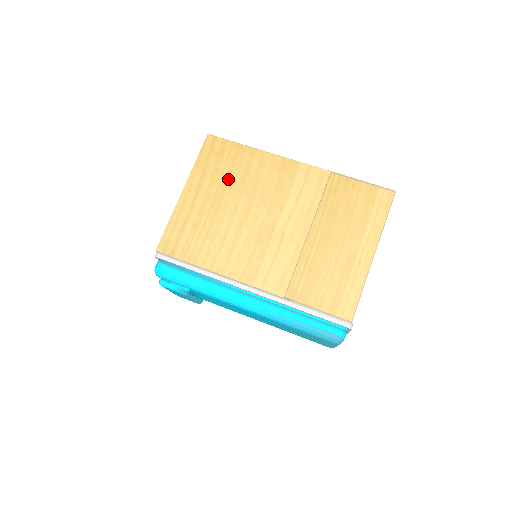
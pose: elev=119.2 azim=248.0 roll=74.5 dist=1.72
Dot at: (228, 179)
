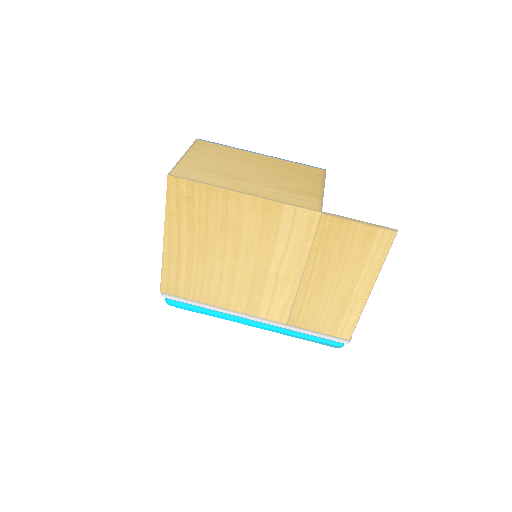
Dot at: (207, 226)
